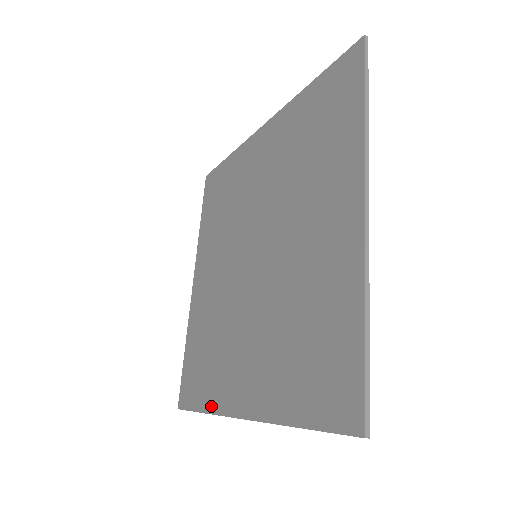
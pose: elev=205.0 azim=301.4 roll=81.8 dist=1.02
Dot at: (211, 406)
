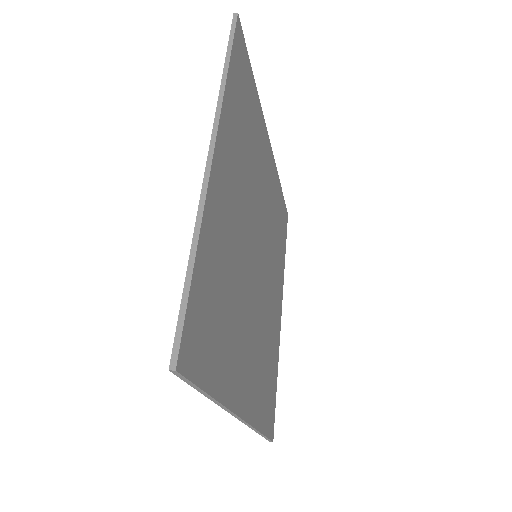
Dot at: occluded
